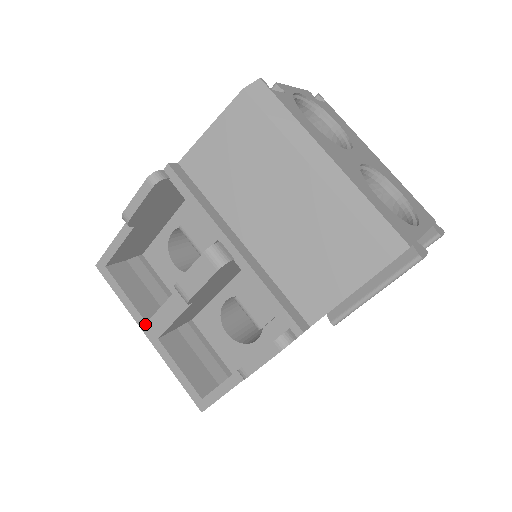
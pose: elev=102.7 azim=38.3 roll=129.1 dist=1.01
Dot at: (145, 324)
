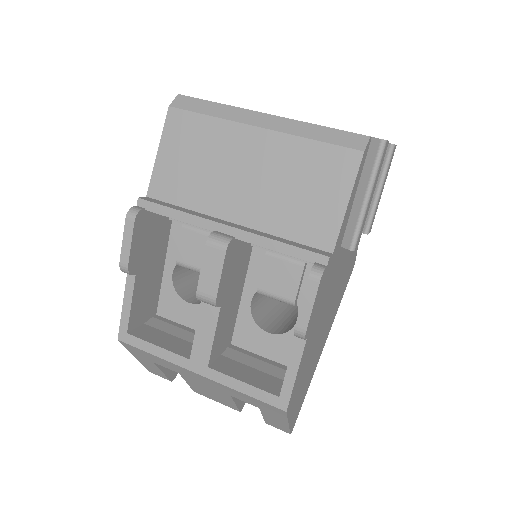
Dot at: (189, 362)
